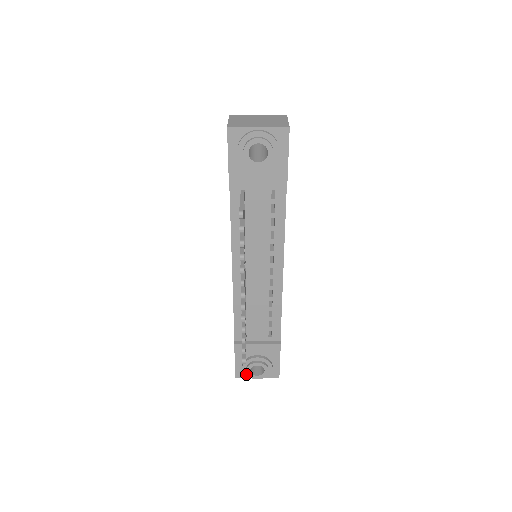
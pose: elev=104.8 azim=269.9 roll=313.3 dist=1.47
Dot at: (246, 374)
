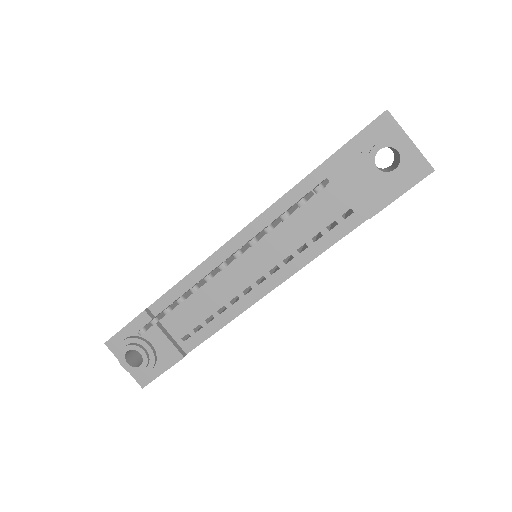
Dot at: (119, 350)
